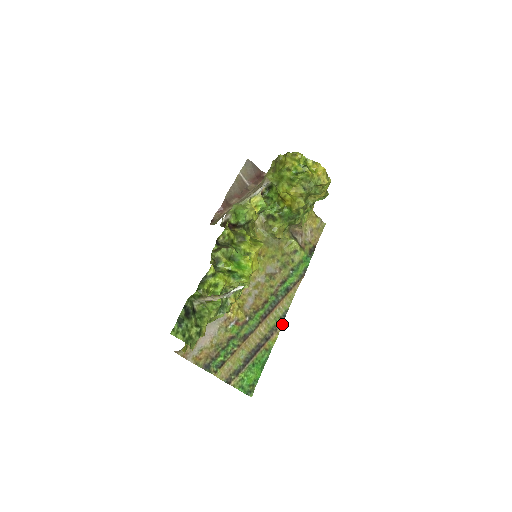
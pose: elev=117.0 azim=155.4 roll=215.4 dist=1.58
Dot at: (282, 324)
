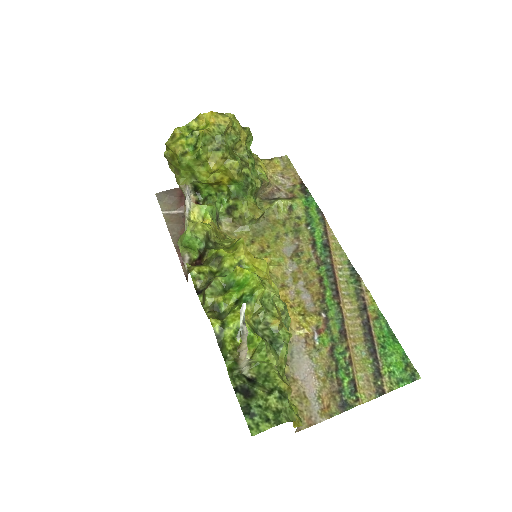
Dot at: (360, 279)
